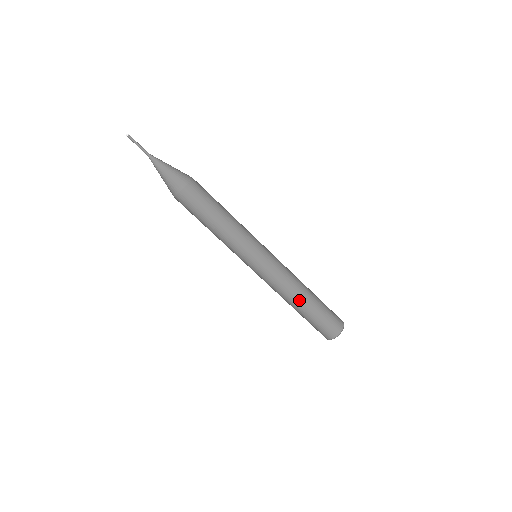
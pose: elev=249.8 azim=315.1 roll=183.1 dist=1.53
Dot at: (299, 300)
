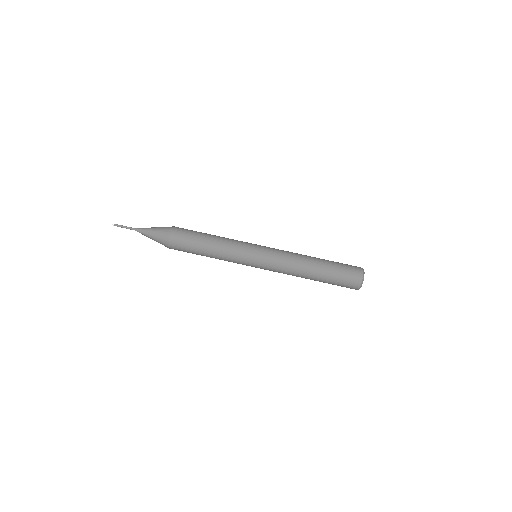
Dot at: (311, 261)
